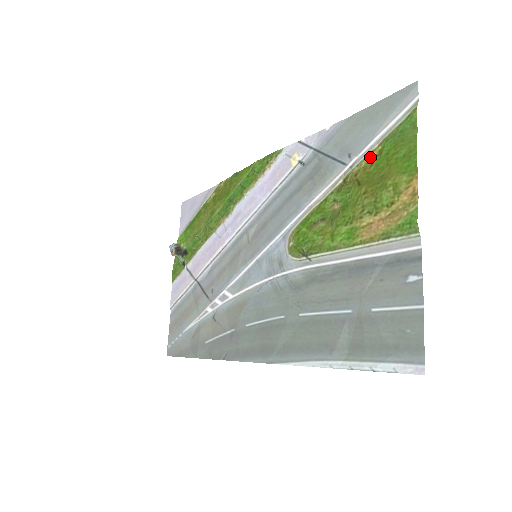
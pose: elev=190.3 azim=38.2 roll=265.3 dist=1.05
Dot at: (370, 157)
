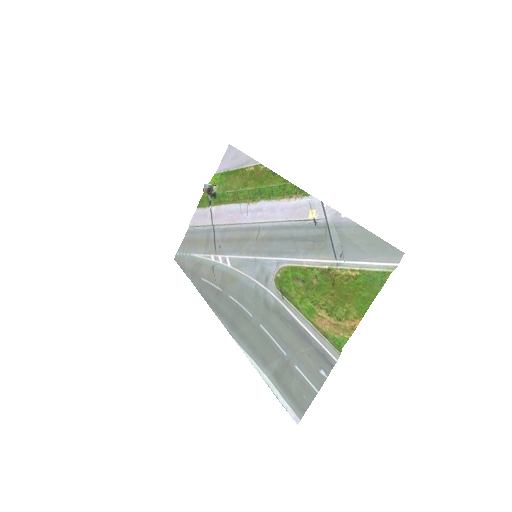
Dot at: (350, 273)
